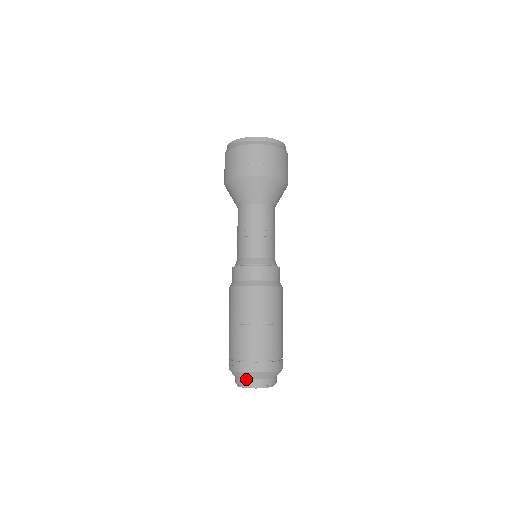
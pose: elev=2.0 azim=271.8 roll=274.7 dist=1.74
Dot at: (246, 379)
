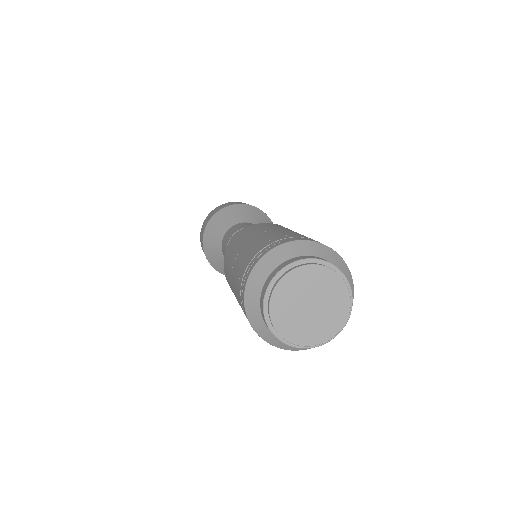
Dot at: (306, 255)
